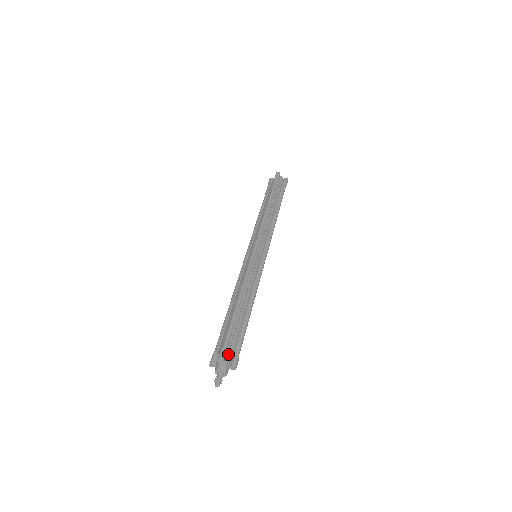
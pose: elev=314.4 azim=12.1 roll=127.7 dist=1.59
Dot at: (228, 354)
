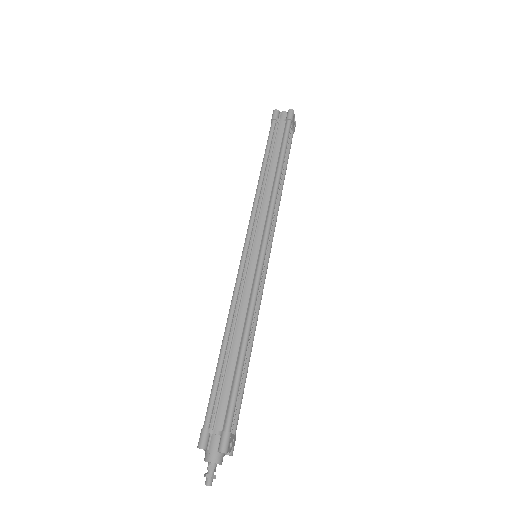
Dot at: (213, 434)
